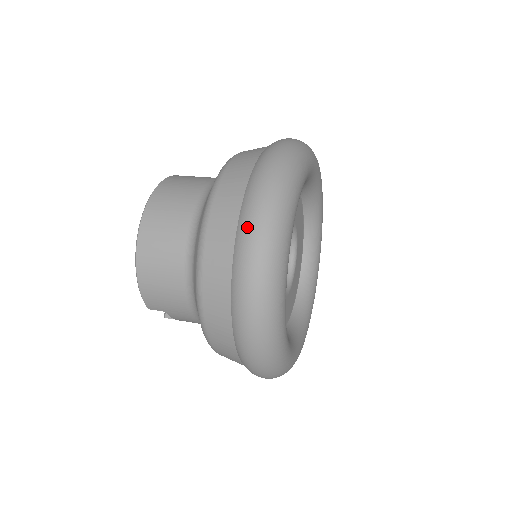
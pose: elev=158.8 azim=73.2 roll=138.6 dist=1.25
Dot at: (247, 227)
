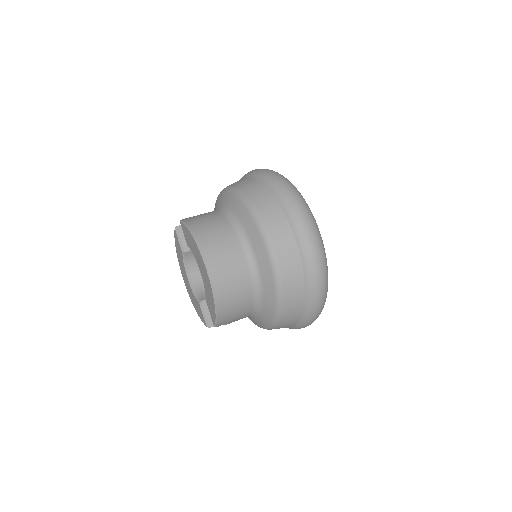
Dot at: (309, 249)
